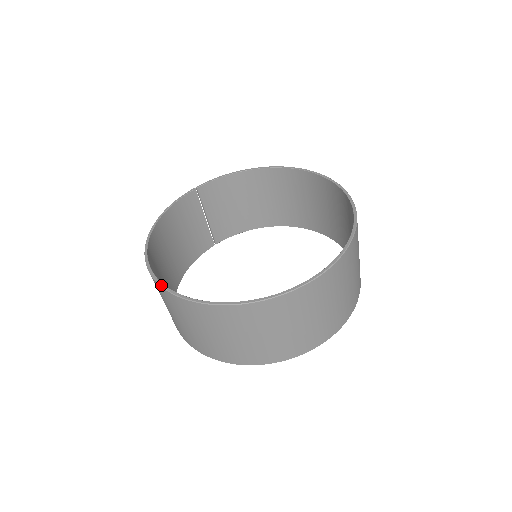
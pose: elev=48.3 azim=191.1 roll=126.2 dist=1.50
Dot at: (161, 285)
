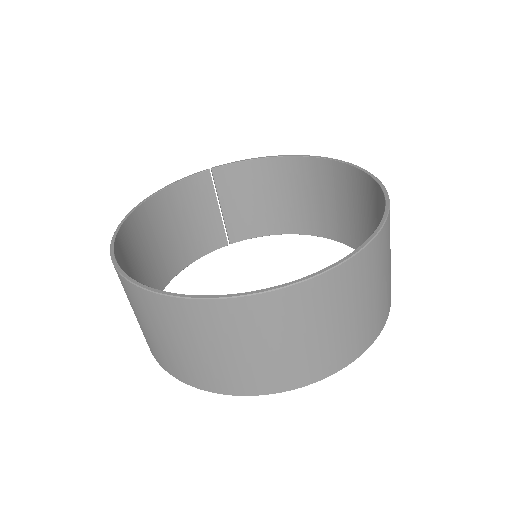
Dot at: (113, 261)
